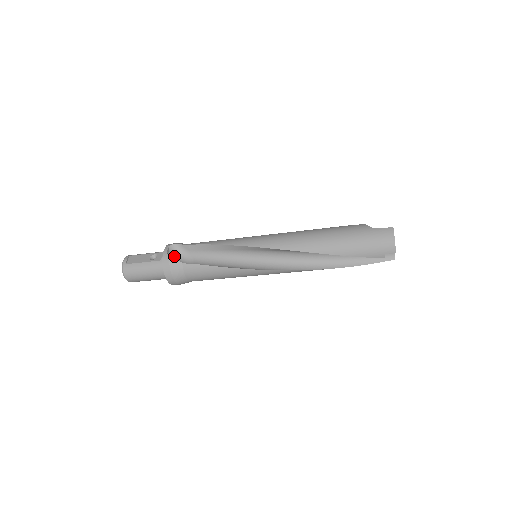
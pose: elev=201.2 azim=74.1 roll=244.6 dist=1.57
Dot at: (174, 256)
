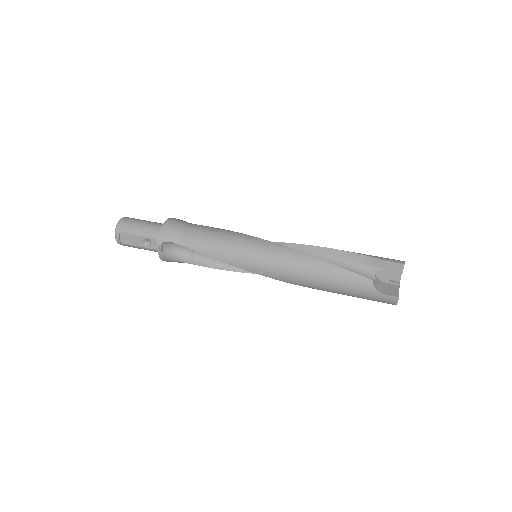
Dot at: (169, 248)
